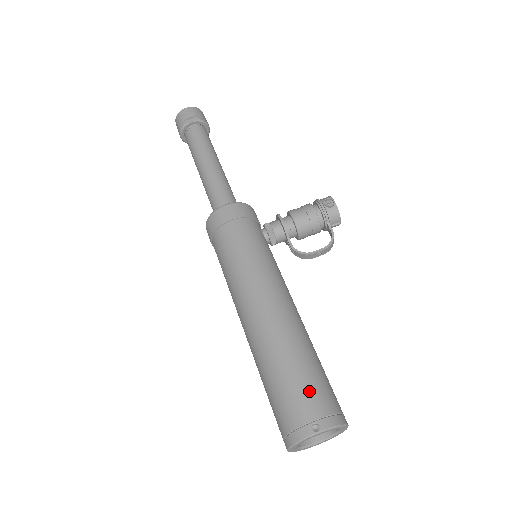
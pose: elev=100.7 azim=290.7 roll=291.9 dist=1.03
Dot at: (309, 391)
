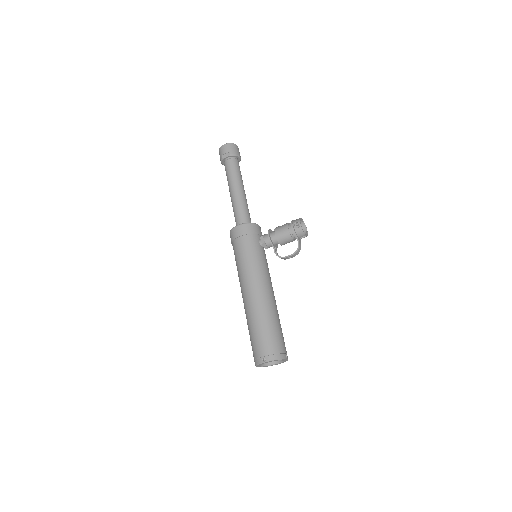
Dot at: (264, 341)
